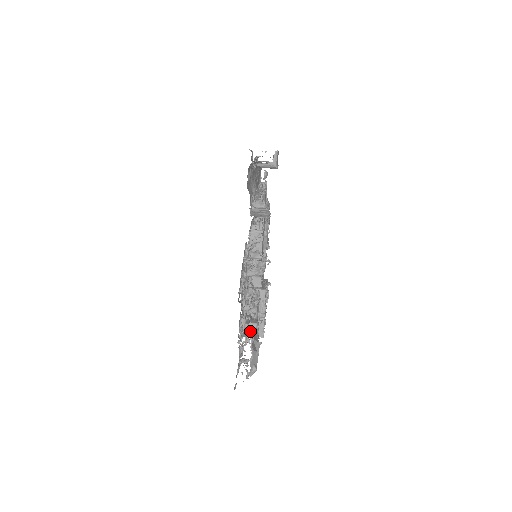
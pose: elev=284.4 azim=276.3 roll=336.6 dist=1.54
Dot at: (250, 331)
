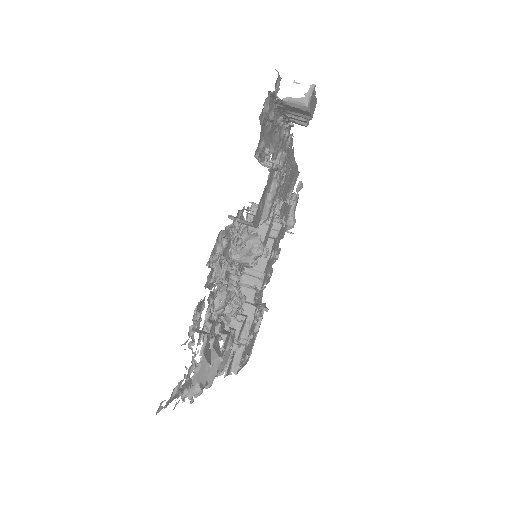
Dot at: (211, 335)
